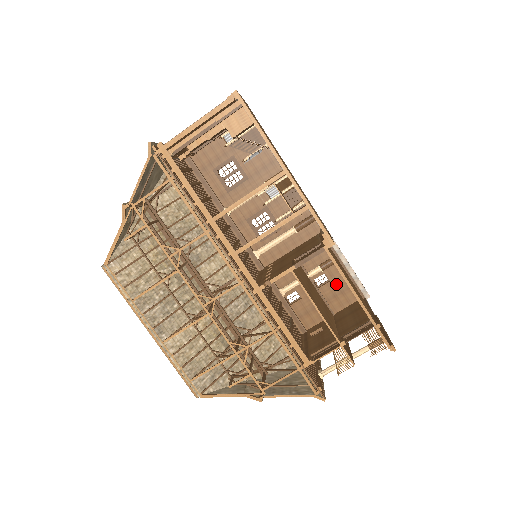
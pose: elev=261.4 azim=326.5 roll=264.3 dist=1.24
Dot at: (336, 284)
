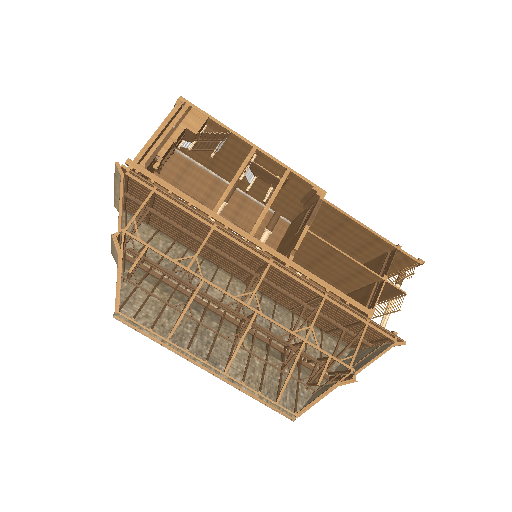
Dot at: occluded
